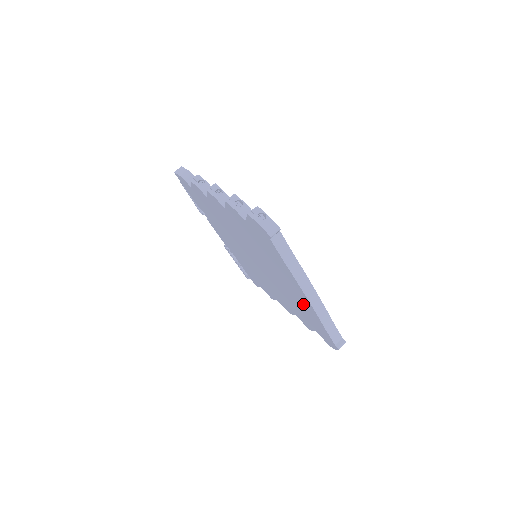
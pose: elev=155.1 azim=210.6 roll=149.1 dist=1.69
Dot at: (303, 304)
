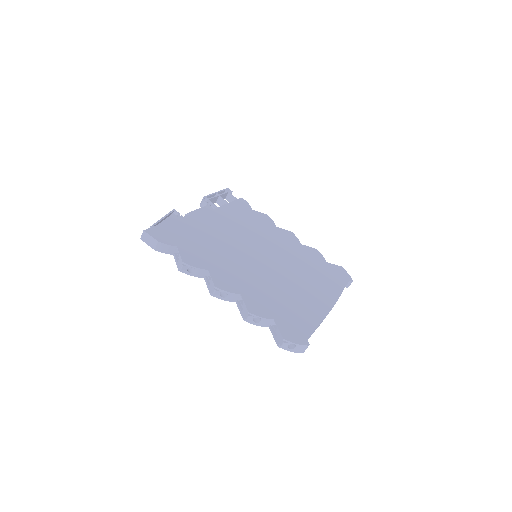
Dot at: occluded
